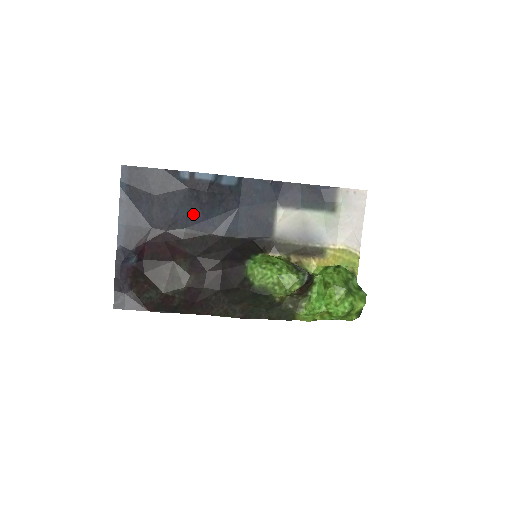
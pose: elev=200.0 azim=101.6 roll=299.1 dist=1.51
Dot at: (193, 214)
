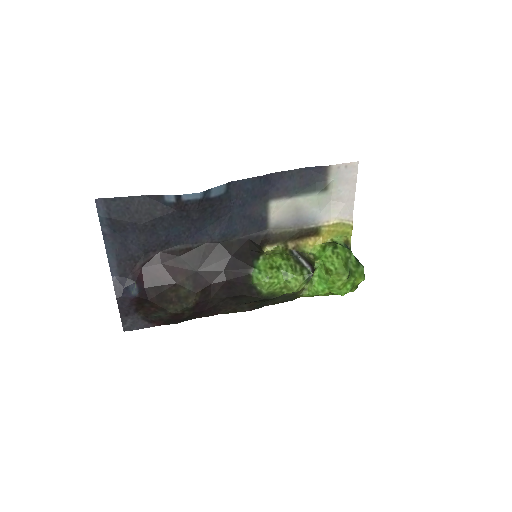
Dot at: (185, 231)
